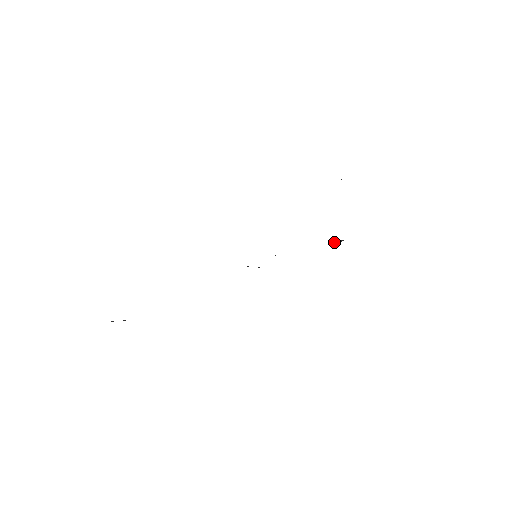
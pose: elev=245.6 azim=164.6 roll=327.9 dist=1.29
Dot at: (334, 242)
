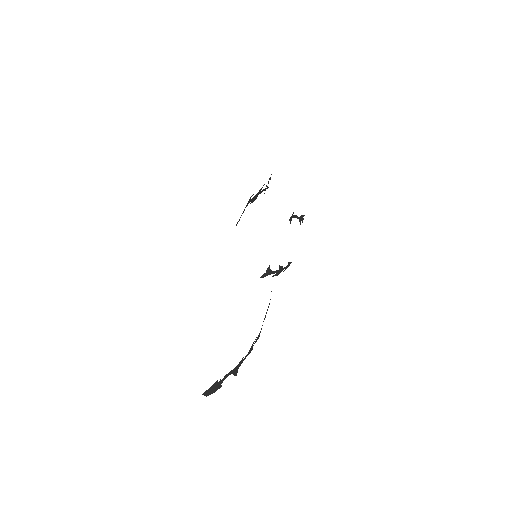
Dot at: (300, 223)
